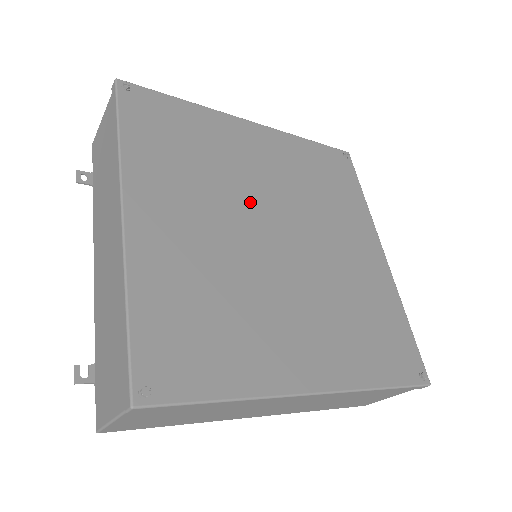
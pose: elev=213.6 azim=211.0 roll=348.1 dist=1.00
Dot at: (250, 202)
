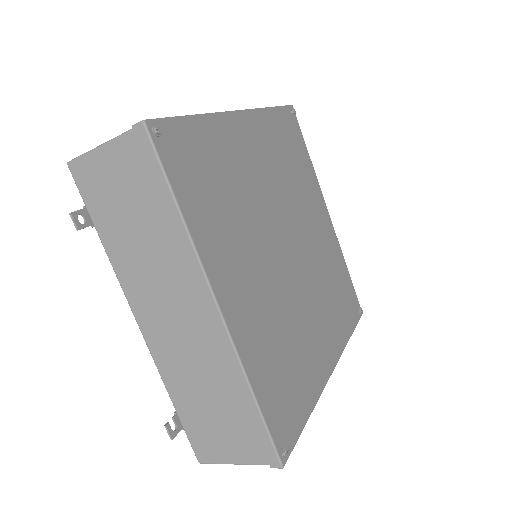
Dot at: (269, 224)
